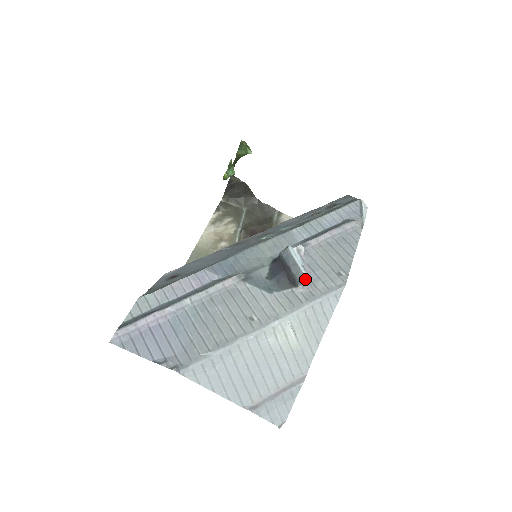
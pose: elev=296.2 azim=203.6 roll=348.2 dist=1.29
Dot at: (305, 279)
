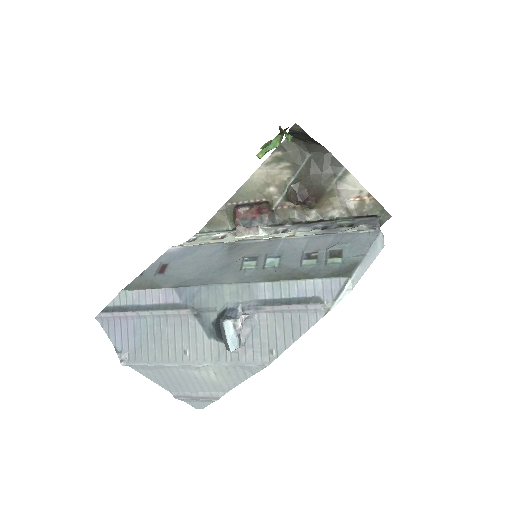
Dot at: occluded
